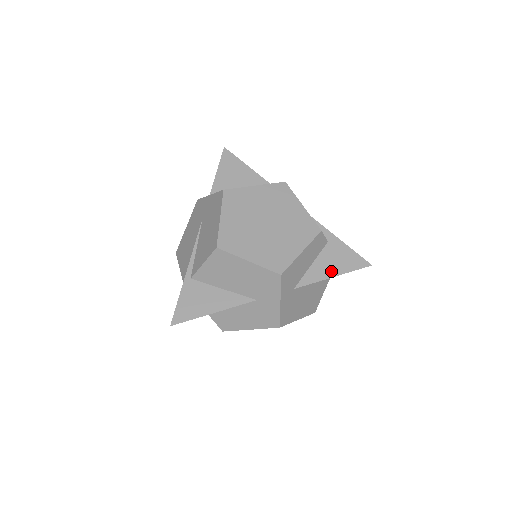
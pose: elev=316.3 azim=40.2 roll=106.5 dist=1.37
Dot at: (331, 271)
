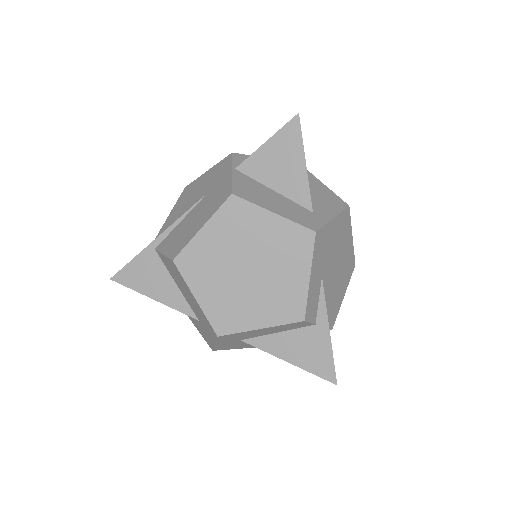
Dot at: (291, 355)
